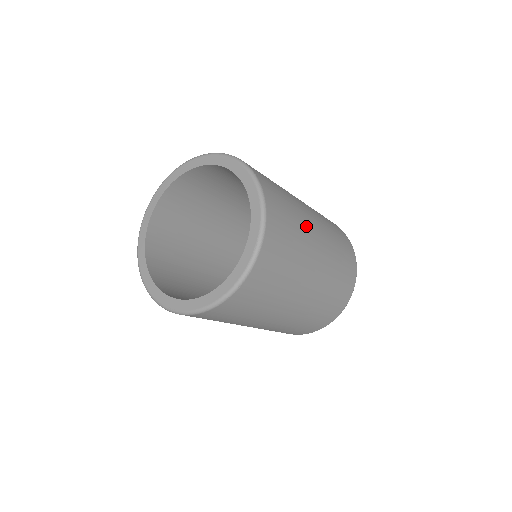
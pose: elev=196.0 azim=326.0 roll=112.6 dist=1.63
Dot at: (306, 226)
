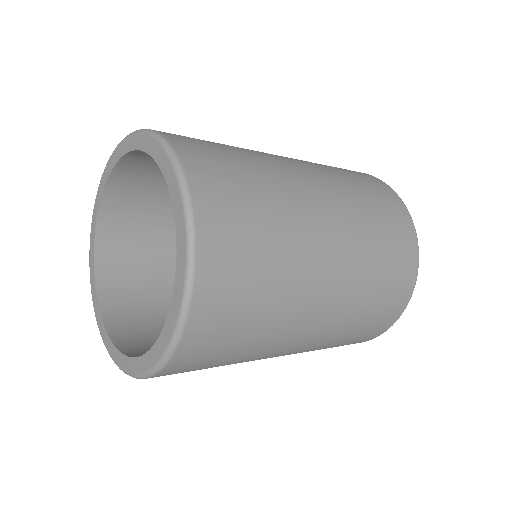
Dot at: (291, 193)
